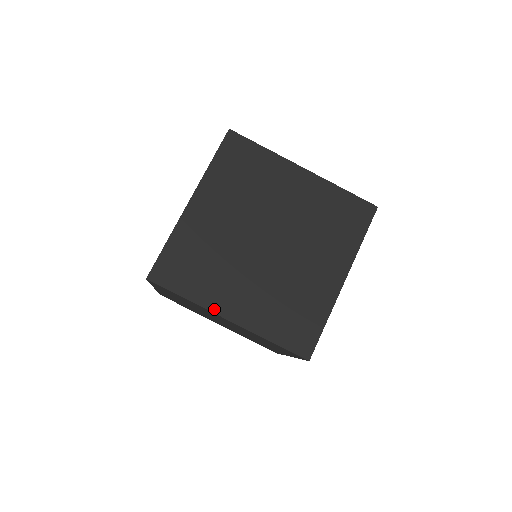
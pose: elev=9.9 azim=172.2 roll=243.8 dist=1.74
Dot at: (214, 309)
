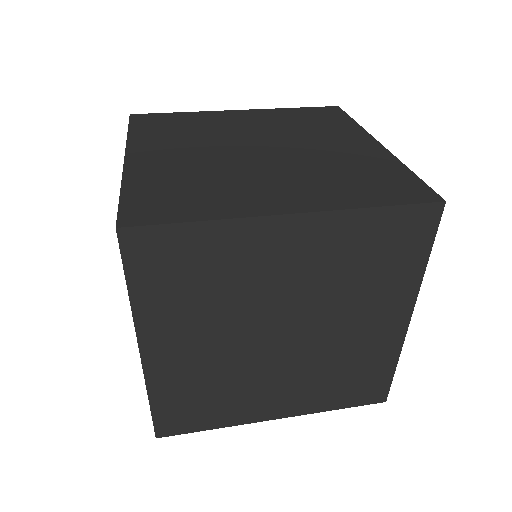
Dot at: (257, 213)
